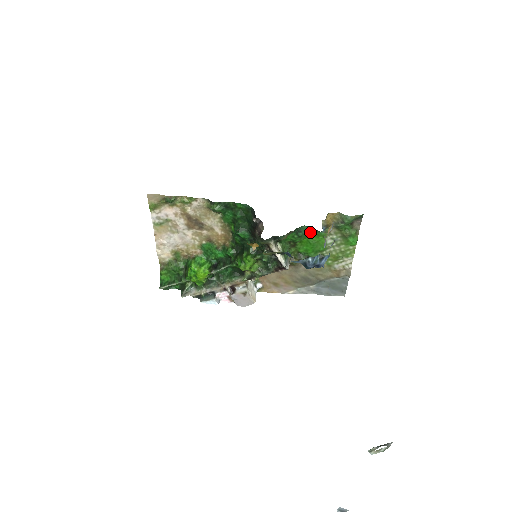
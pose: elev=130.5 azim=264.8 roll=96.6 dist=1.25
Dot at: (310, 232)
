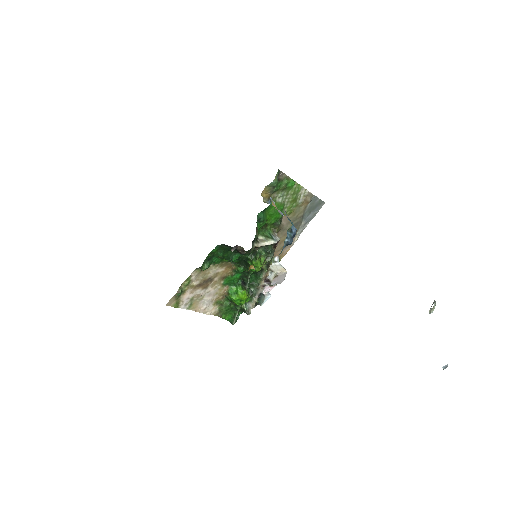
Dot at: (265, 211)
